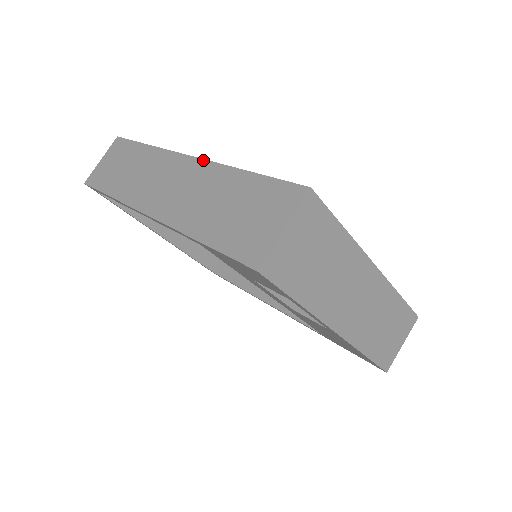
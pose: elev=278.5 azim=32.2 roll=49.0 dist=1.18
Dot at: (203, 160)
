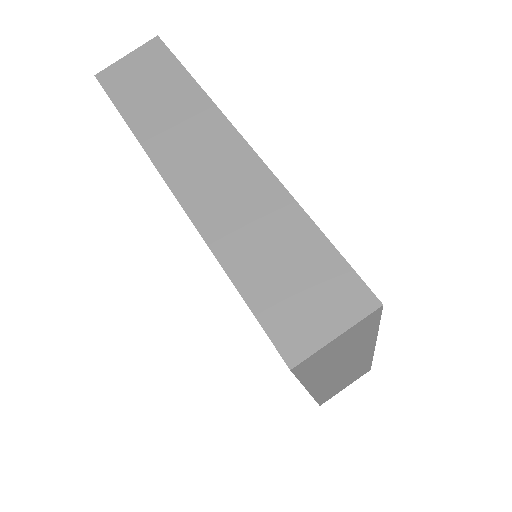
Dot at: (265, 166)
